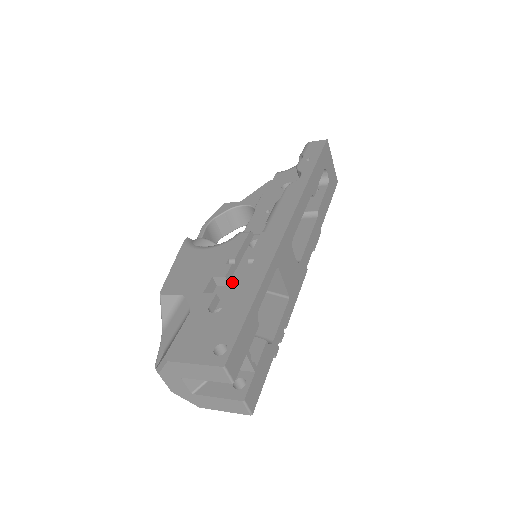
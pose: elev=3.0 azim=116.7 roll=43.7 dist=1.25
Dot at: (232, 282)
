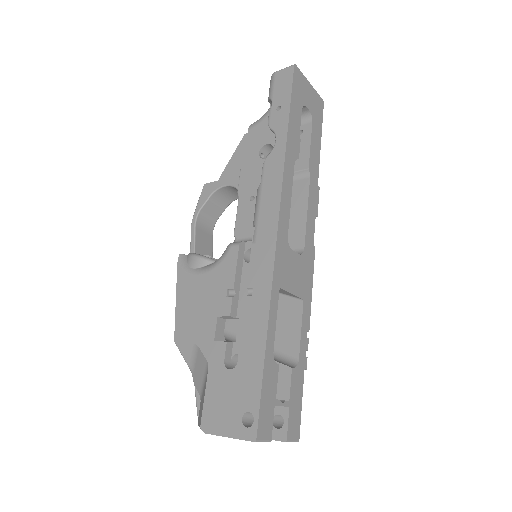
Dot at: (239, 317)
